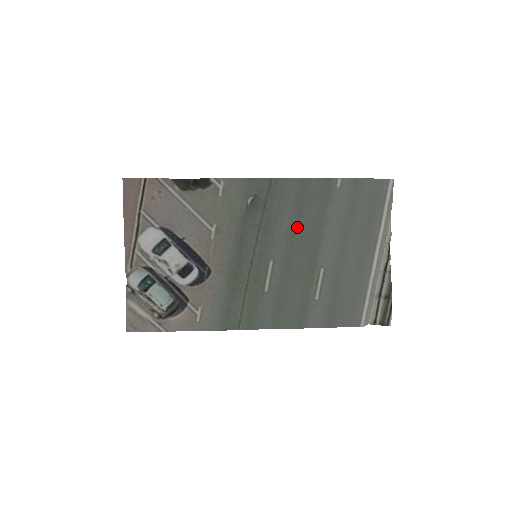
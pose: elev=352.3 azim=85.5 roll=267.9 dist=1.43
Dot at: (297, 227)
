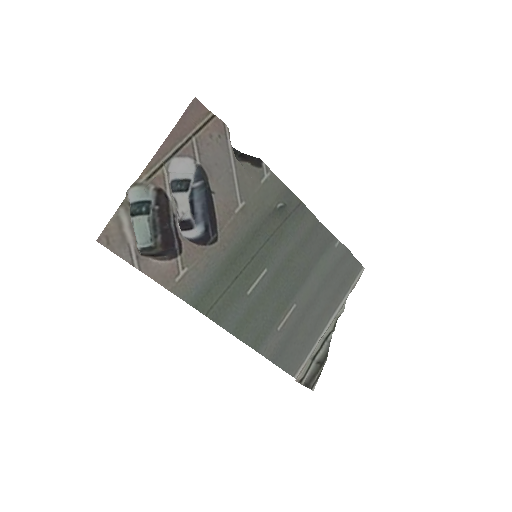
Dot at: (296, 255)
